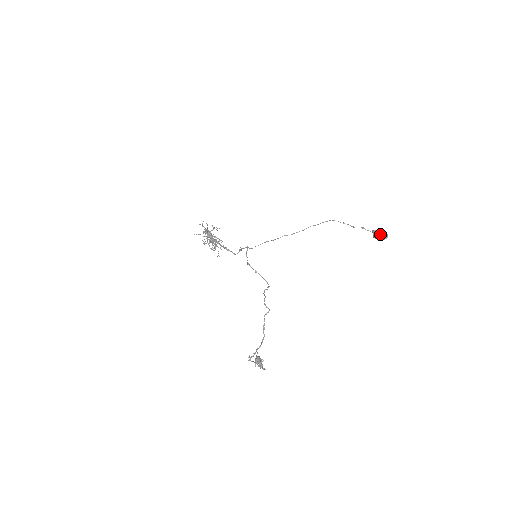
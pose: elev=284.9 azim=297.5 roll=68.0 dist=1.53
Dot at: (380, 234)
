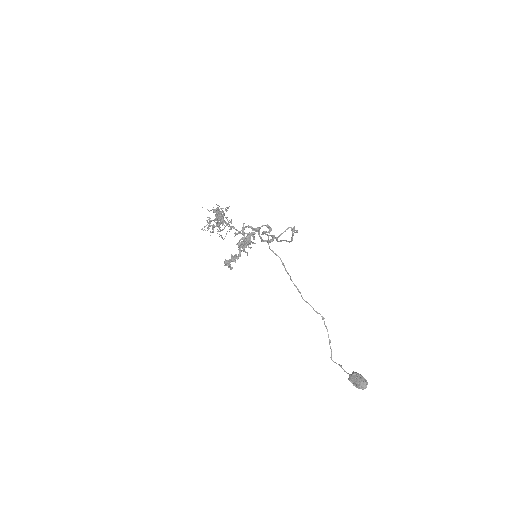
Dot at: (362, 377)
